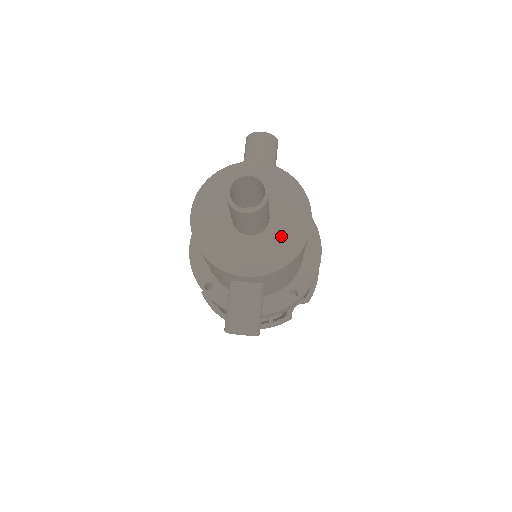
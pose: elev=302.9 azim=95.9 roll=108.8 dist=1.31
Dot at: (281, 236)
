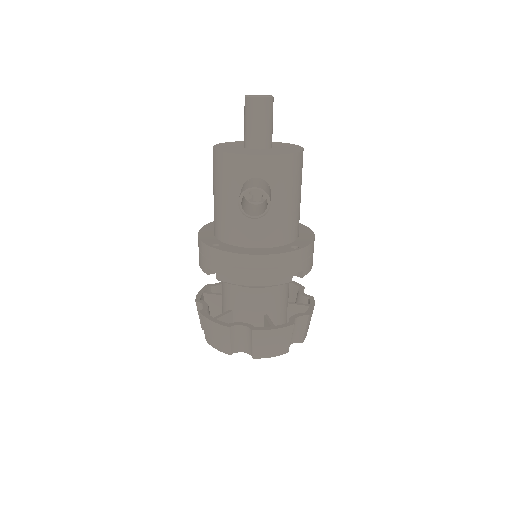
Dot at: (282, 150)
